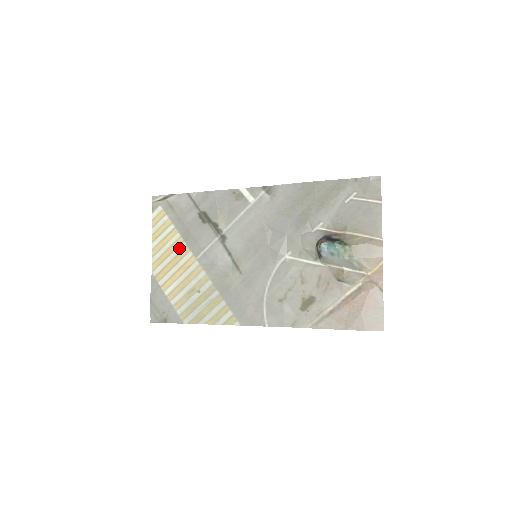
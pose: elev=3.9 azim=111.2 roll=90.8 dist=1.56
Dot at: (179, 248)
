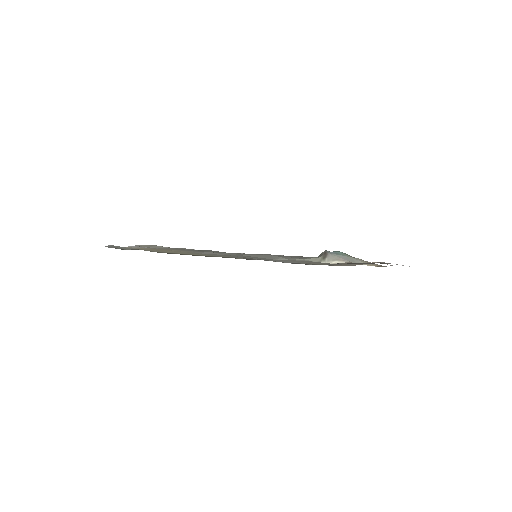
Dot at: (161, 249)
